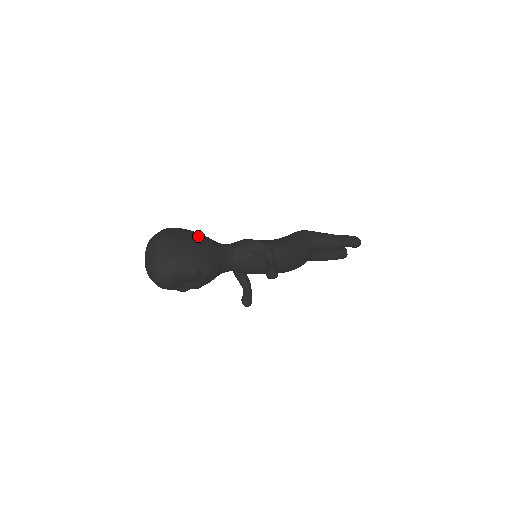
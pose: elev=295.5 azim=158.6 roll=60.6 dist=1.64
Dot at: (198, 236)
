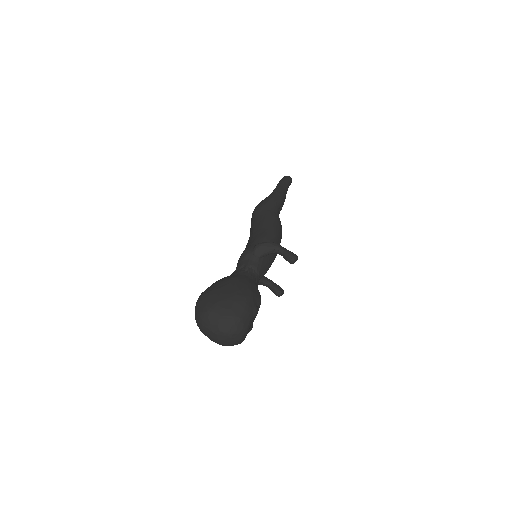
Dot at: (225, 284)
